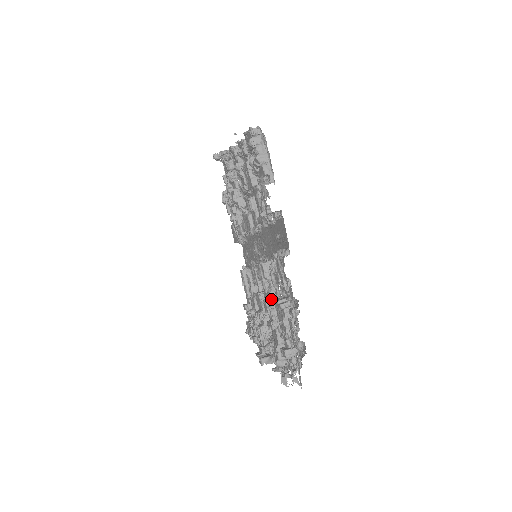
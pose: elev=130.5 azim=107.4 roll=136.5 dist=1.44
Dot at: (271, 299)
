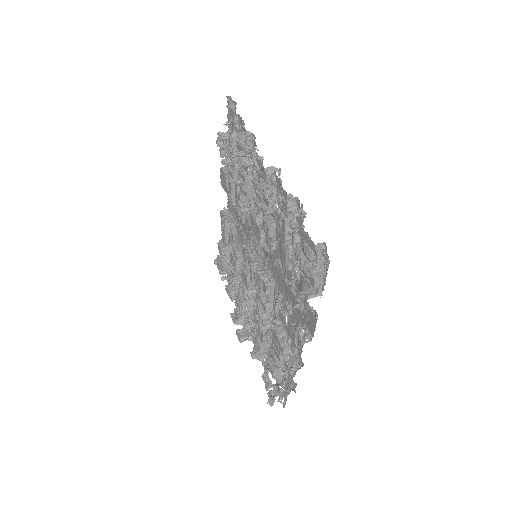
Dot at: (266, 313)
